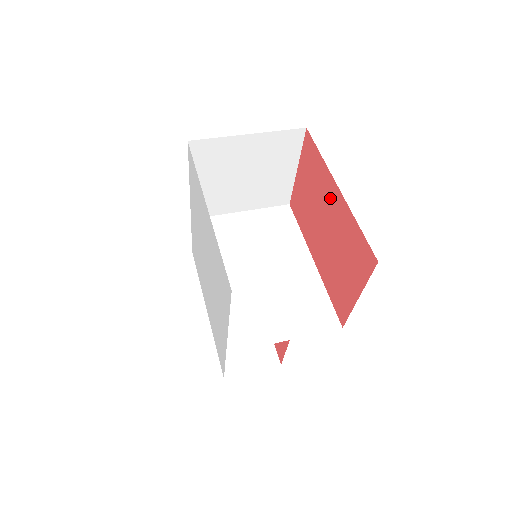
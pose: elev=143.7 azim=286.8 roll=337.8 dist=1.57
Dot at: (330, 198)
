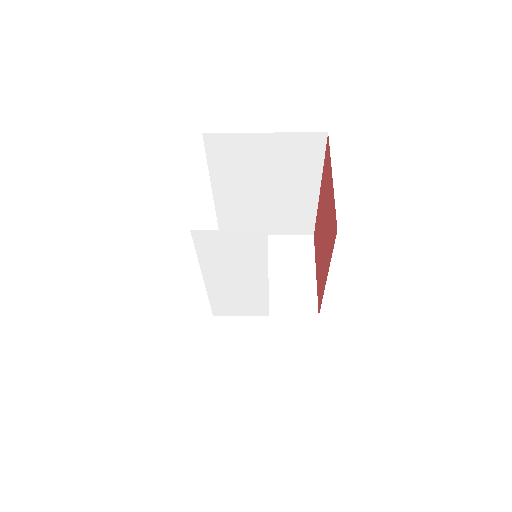
Dot at: (320, 210)
